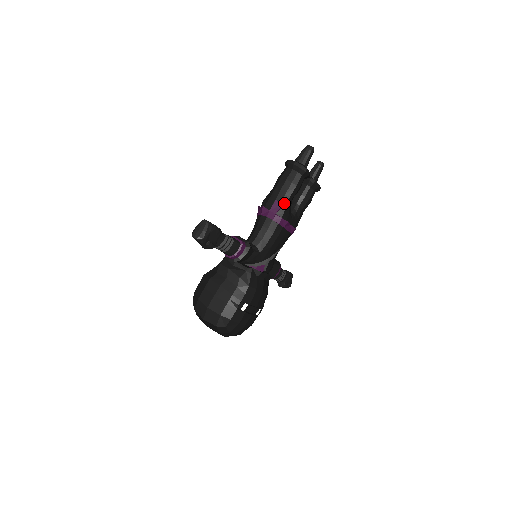
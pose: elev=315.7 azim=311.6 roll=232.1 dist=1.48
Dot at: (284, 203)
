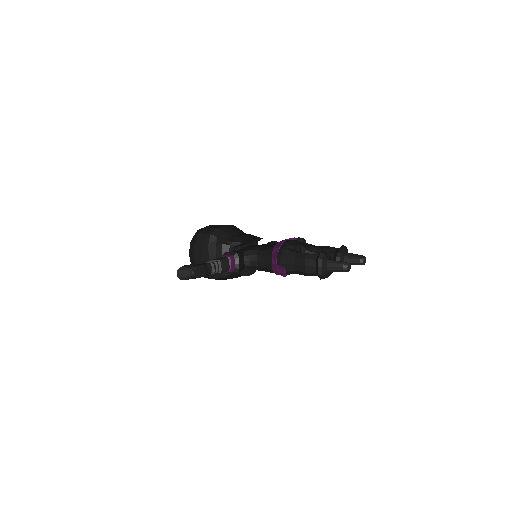
Dot at: (289, 272)
